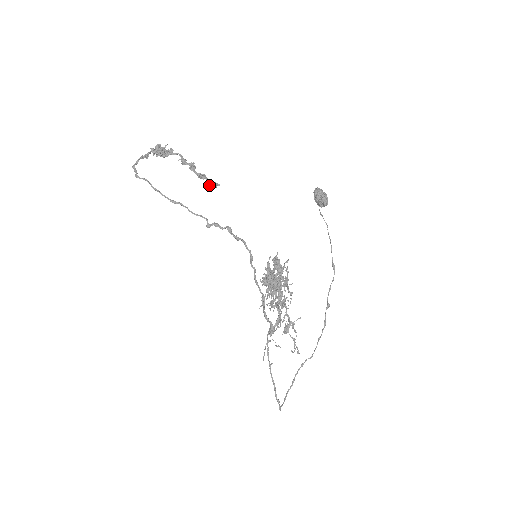
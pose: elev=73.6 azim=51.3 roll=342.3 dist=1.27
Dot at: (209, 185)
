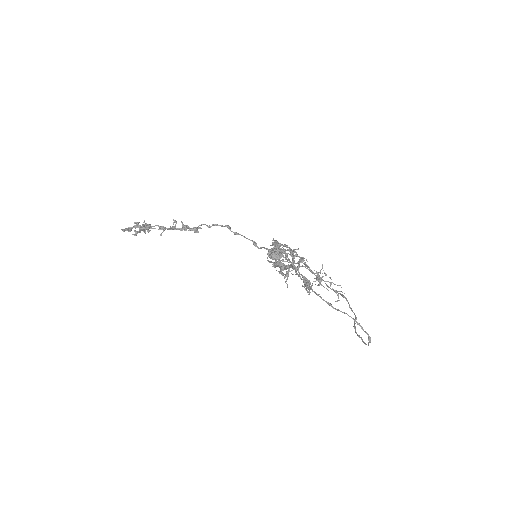
Dot at: (193, 229)
